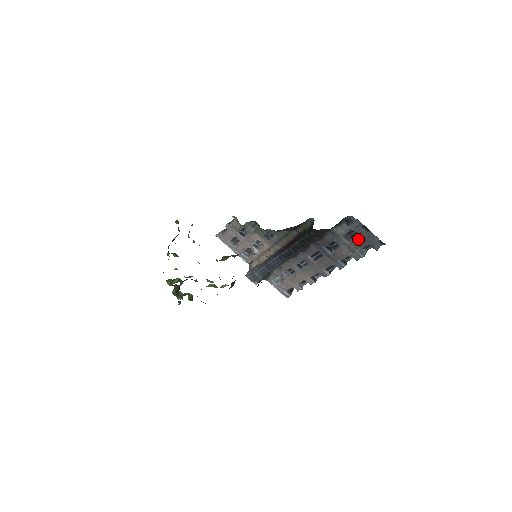
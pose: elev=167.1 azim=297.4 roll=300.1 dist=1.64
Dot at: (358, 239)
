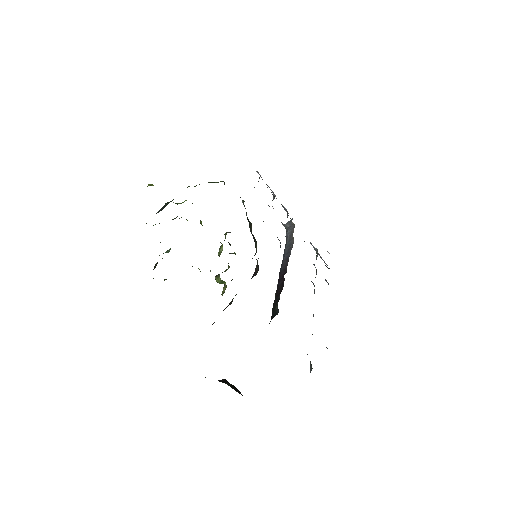
Dot at: occluded
